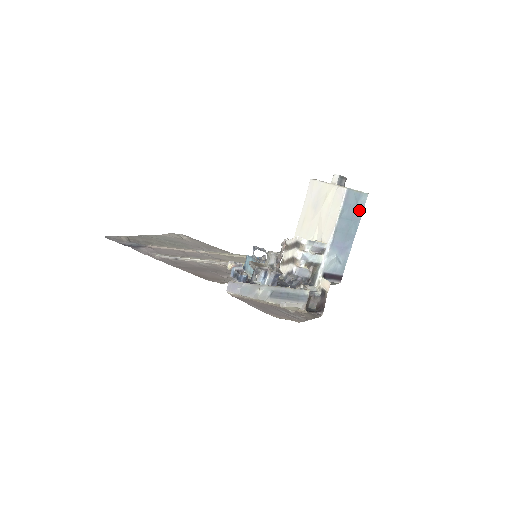
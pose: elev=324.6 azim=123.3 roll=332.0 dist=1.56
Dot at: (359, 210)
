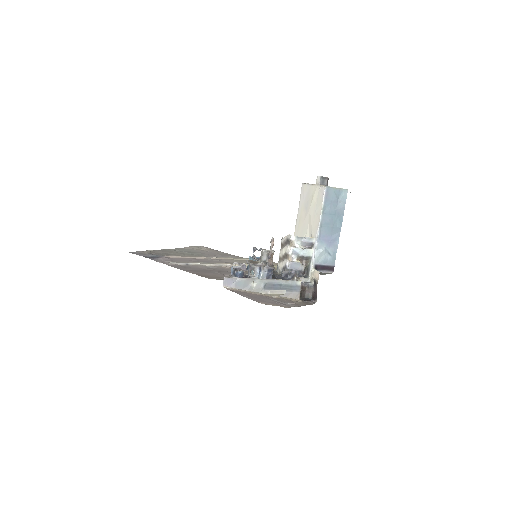
Dot at: (341, 205)
